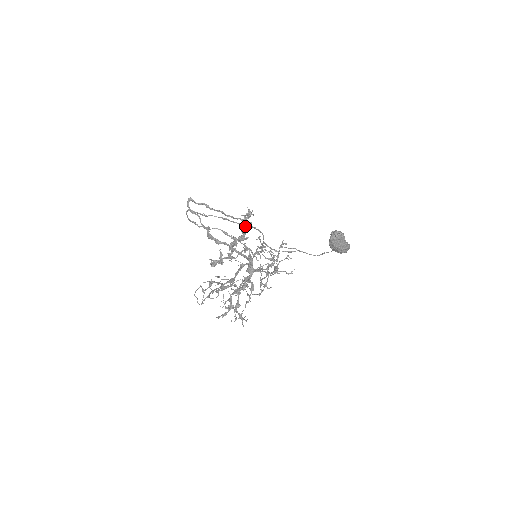
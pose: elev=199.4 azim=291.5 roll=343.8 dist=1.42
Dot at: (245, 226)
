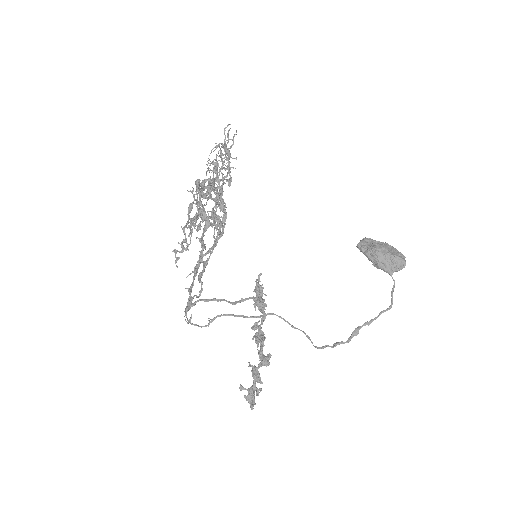
Dot at: (255, 292)
